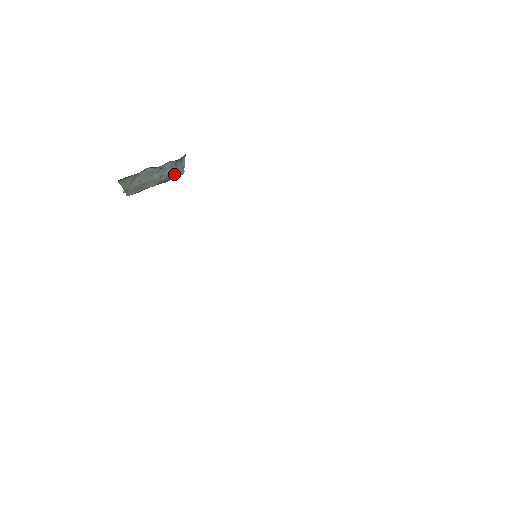
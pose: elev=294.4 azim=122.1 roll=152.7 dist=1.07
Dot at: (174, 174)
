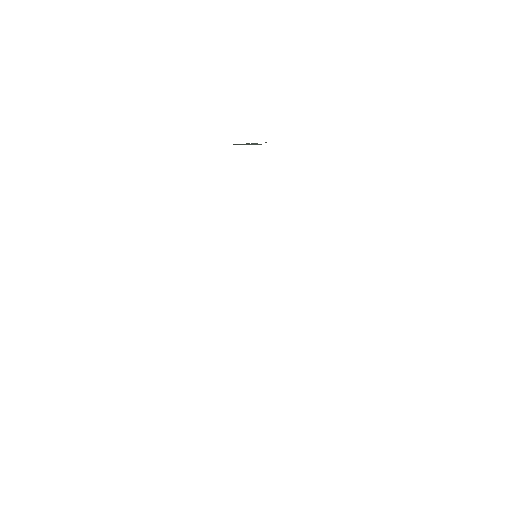
Dot at: (252, 144)
